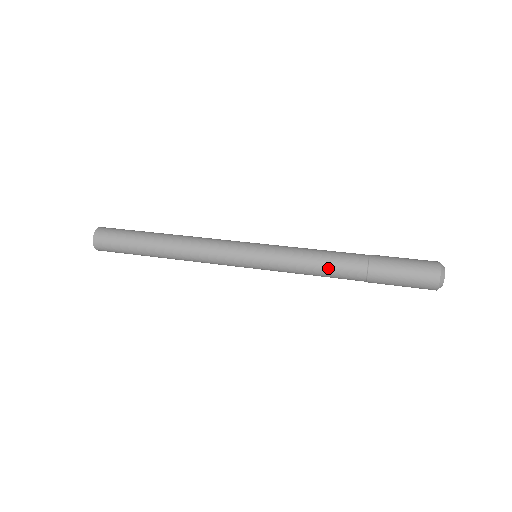
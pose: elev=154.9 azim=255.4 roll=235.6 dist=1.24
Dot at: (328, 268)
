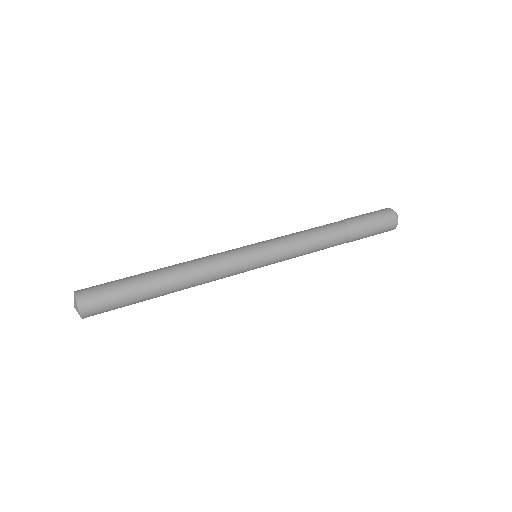
Dot at: (322, 249)
